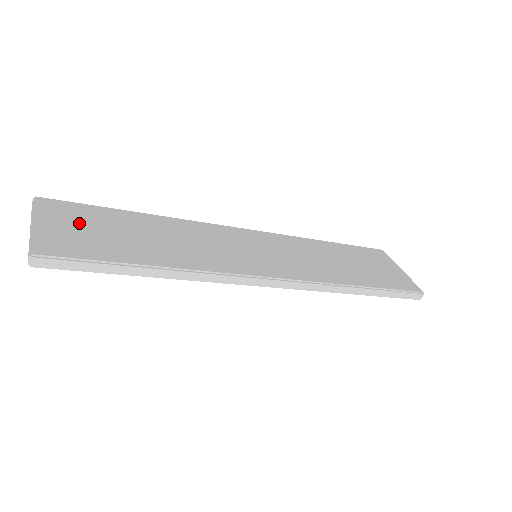
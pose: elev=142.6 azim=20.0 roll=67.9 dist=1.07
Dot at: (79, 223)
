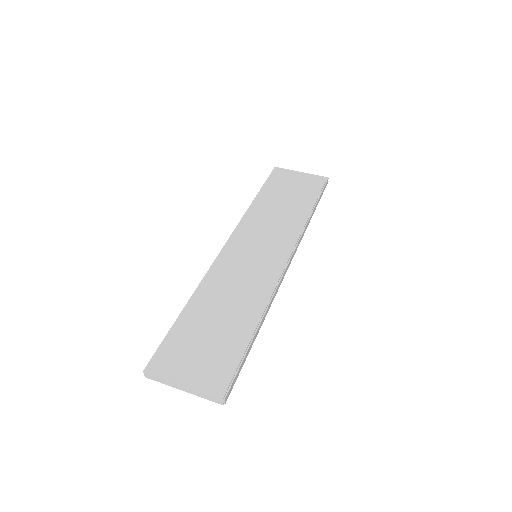
Dot at: (191, 354)
